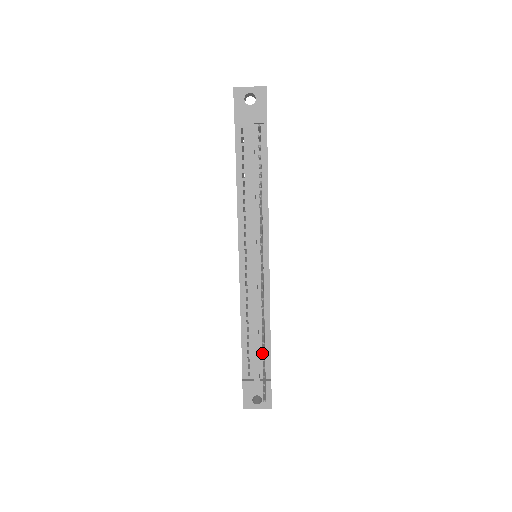
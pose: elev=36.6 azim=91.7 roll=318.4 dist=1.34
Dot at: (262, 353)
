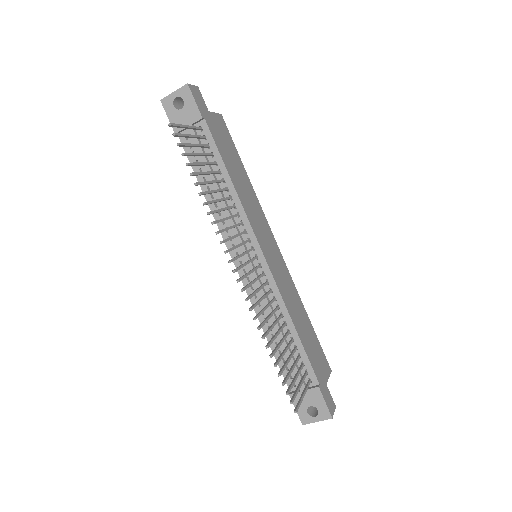
Dot at: occluded
